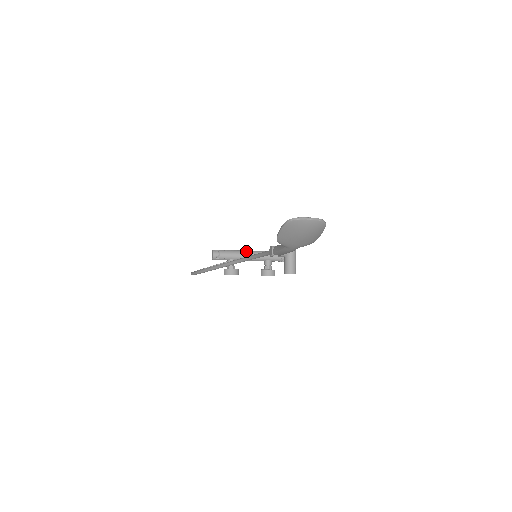
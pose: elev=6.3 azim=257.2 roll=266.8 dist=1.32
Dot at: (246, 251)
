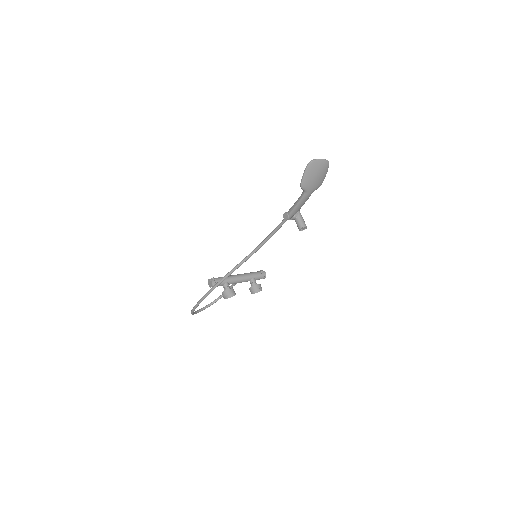
Dot at: (234, 275)
